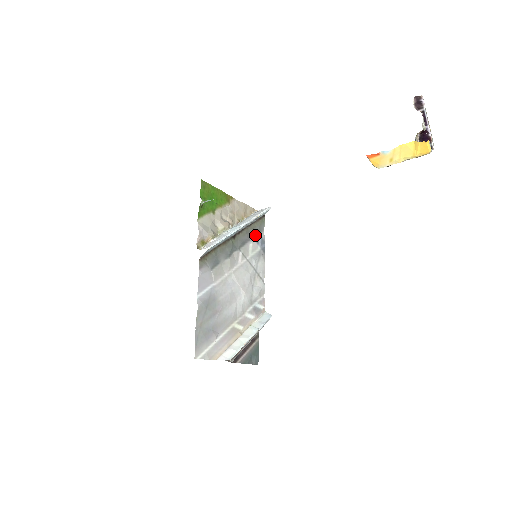
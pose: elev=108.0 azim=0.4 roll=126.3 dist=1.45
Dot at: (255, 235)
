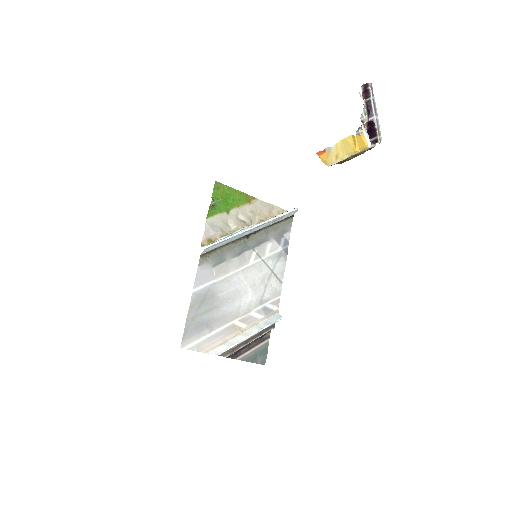
Dot at: (276, 235)
